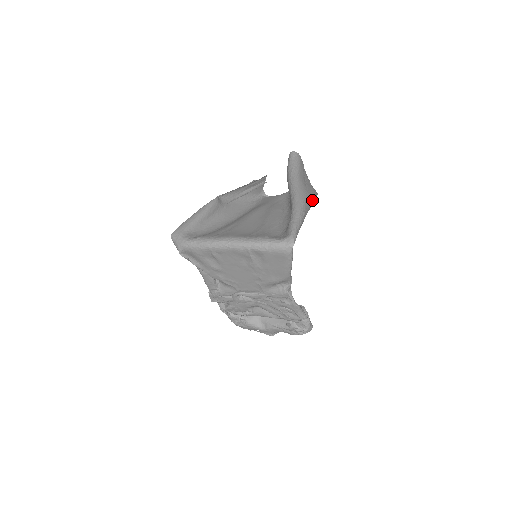
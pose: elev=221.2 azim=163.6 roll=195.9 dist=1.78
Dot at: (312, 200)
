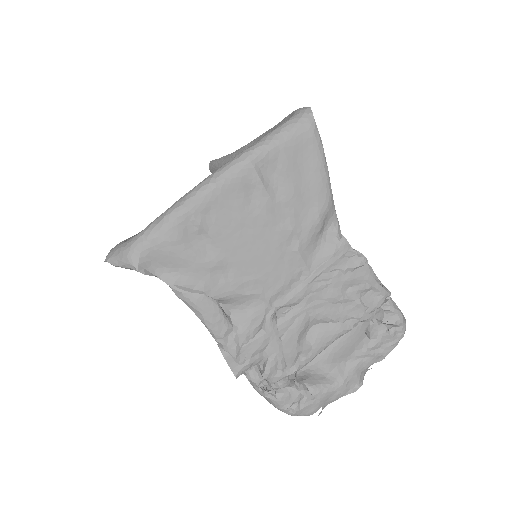
Dot at: occluded
